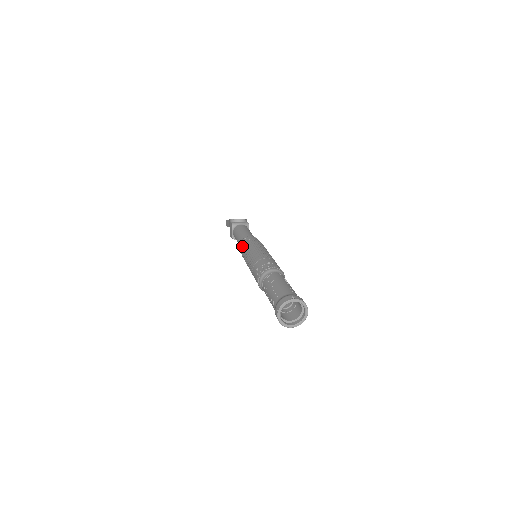
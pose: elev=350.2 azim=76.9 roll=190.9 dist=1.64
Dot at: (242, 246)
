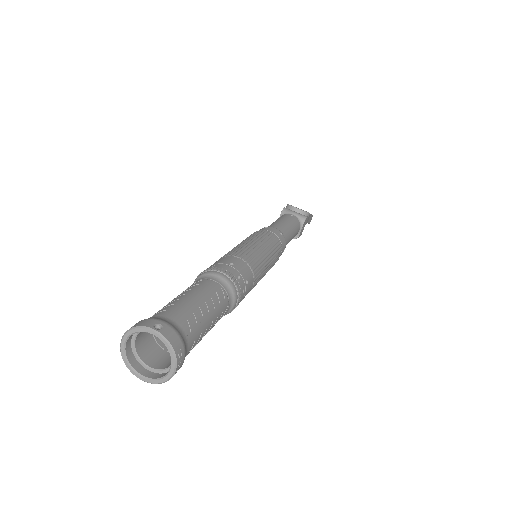
Dot at: occluded
